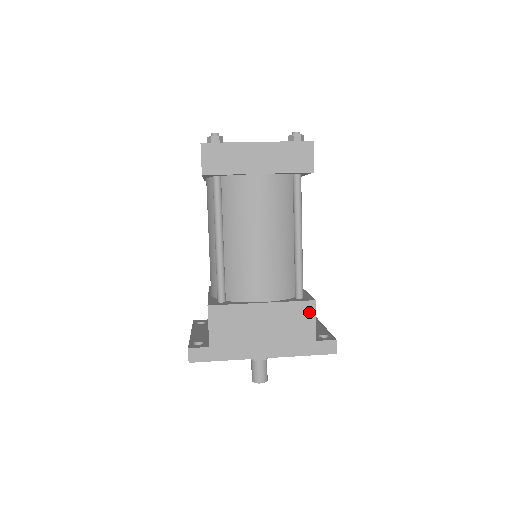
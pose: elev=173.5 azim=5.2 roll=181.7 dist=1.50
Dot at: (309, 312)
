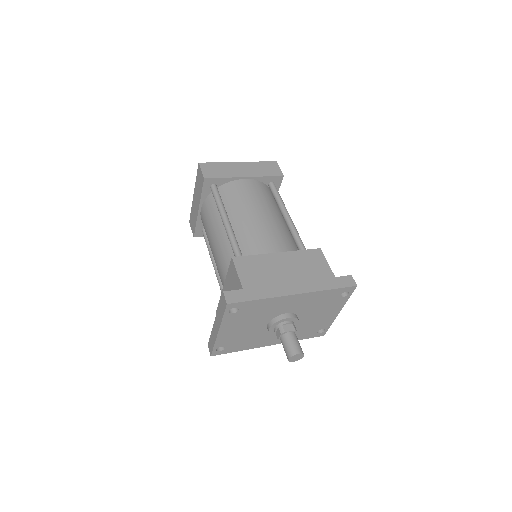
Dot at: (319, 257)
